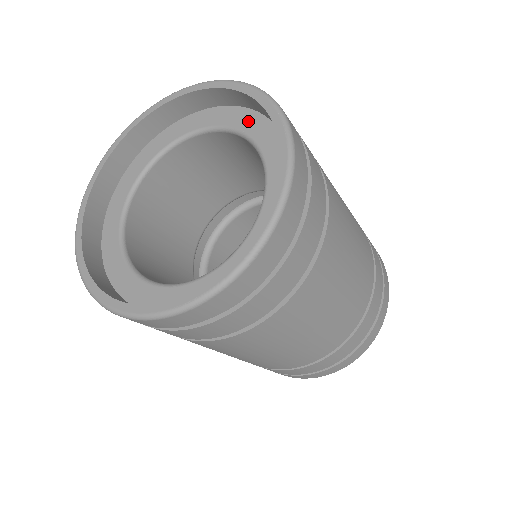
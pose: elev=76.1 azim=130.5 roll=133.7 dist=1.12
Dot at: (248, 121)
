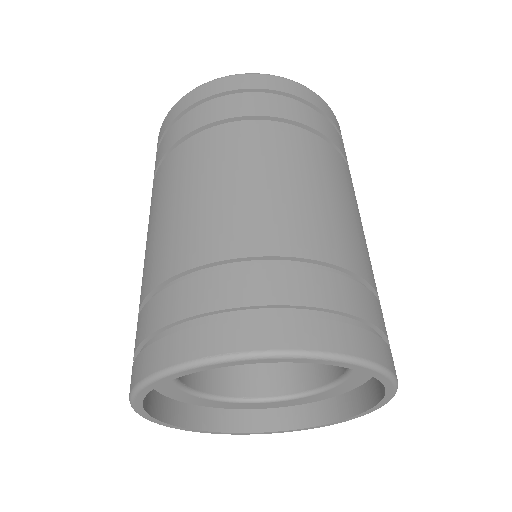
Dot at: occluded
